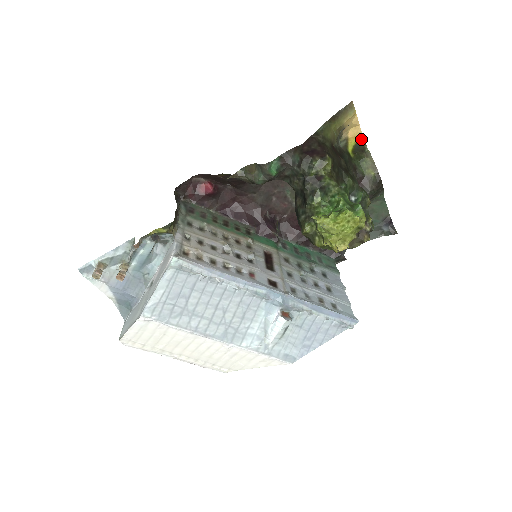
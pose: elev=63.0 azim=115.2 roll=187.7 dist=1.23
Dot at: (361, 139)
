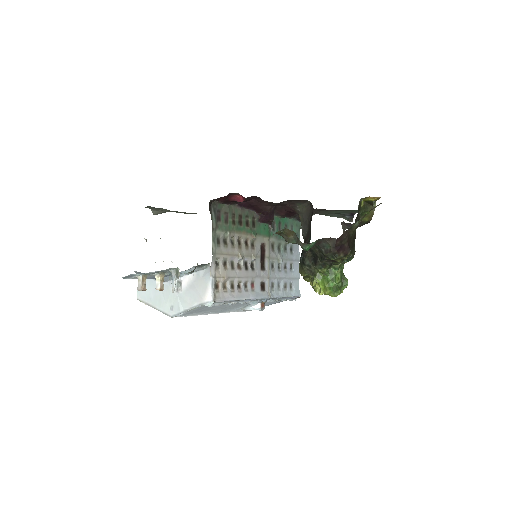
Dot at: (377, 199)
